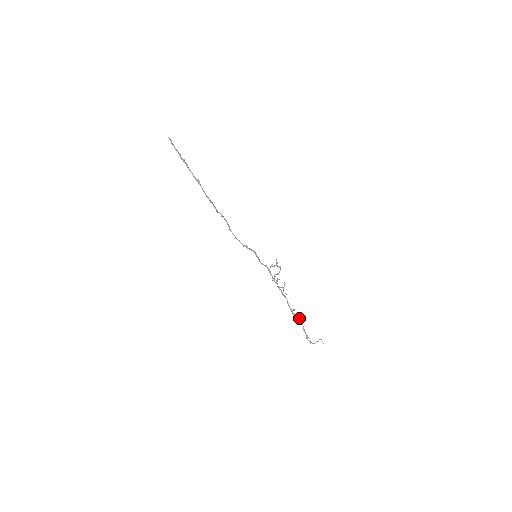
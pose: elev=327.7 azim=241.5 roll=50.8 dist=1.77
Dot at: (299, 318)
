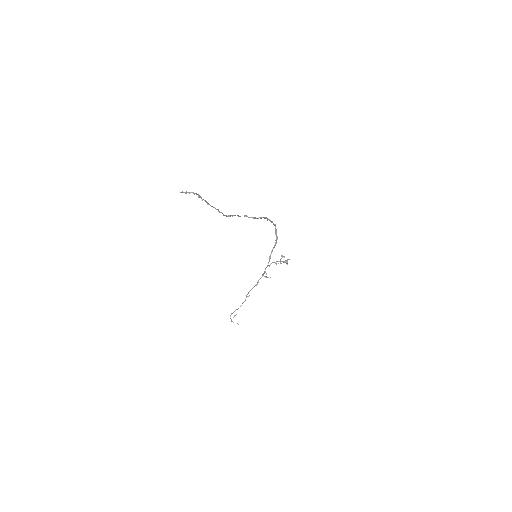
Dot at: (242, 303)
